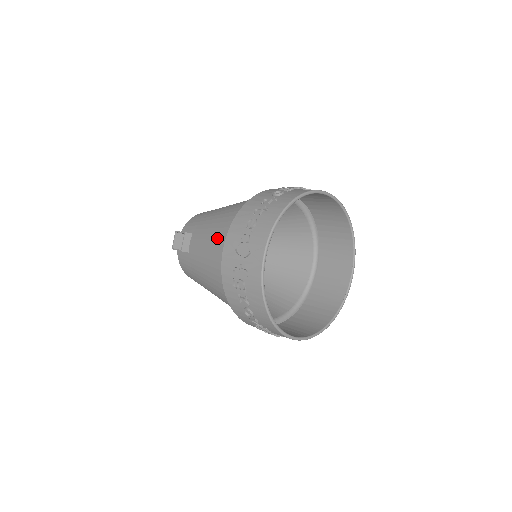
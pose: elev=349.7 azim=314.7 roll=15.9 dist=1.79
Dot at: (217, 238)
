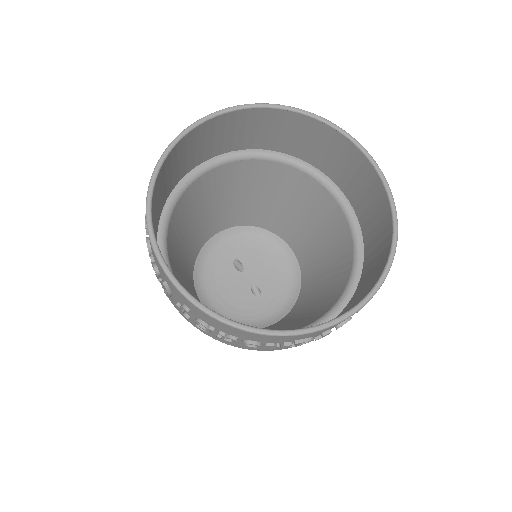
Dot at: occluded
